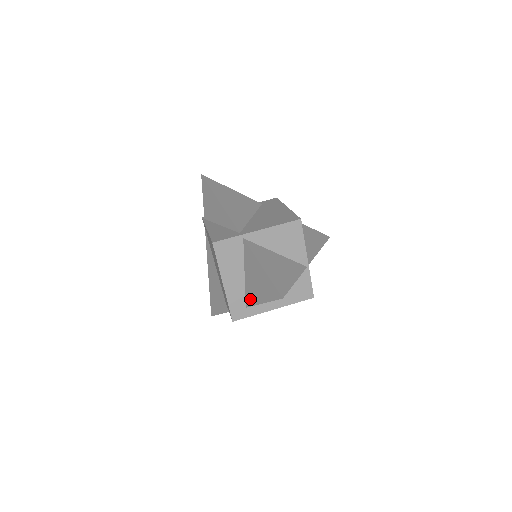
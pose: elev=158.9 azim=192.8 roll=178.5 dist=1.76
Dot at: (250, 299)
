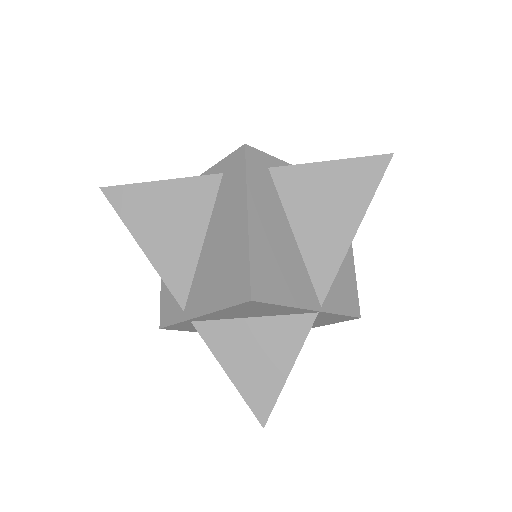
Dot at: occluded
